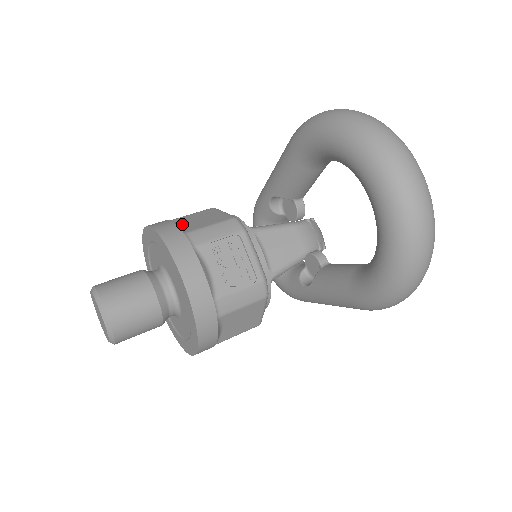
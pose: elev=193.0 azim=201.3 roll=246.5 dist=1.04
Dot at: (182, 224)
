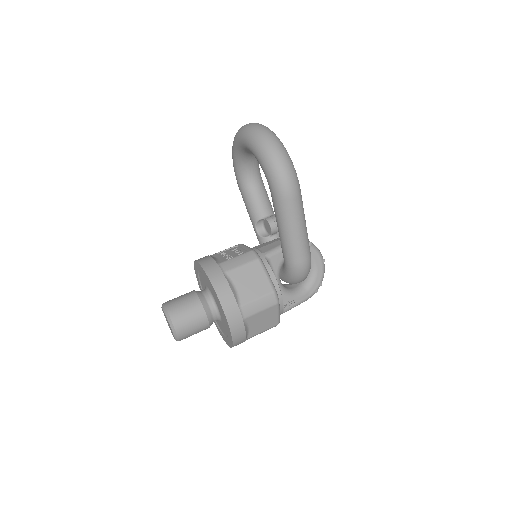
Dot at: occluded
